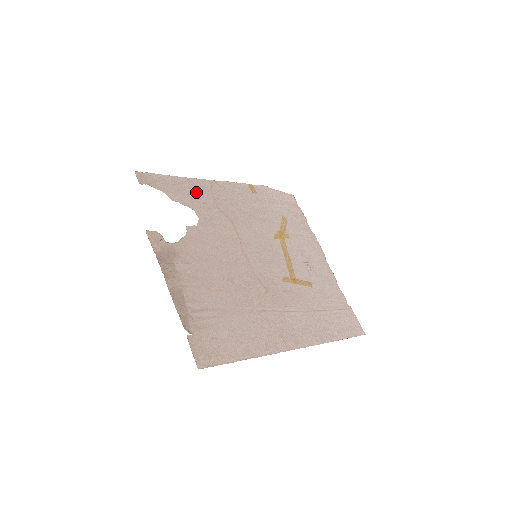
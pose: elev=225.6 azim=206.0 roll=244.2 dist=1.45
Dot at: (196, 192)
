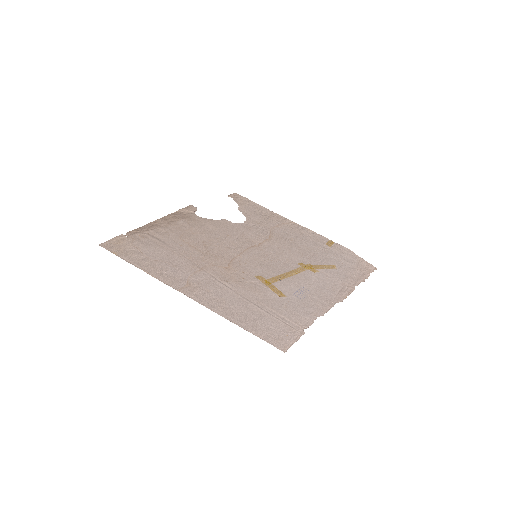
Dot at: (267, 217)
